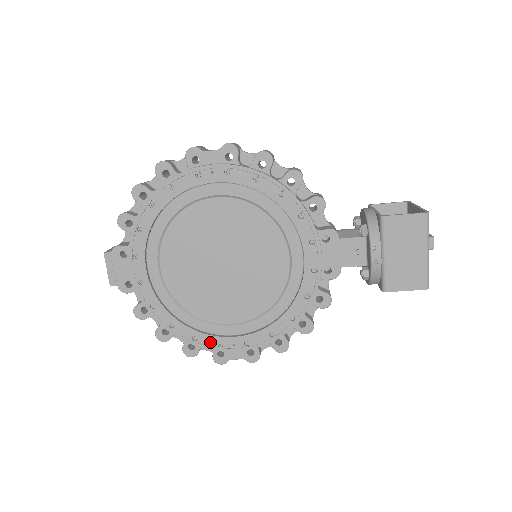
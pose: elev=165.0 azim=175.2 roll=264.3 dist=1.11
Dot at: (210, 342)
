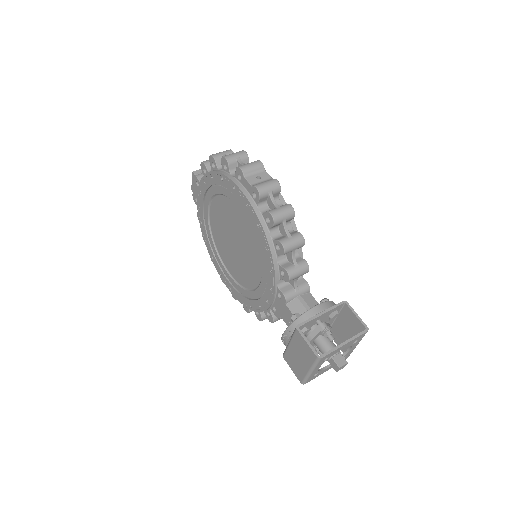
Dot at: (218, 267)
